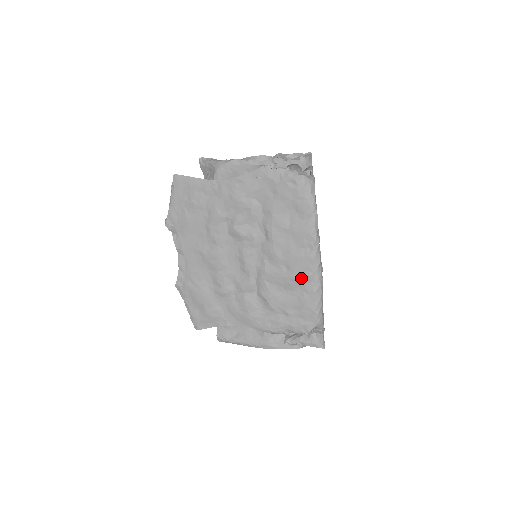
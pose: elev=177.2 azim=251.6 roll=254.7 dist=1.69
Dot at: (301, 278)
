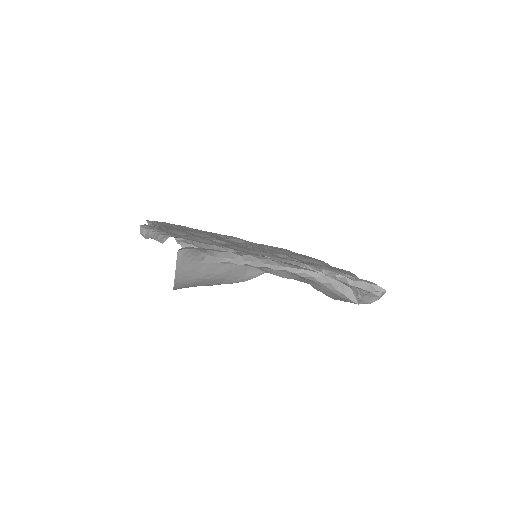
Dot at: (319, 261)
